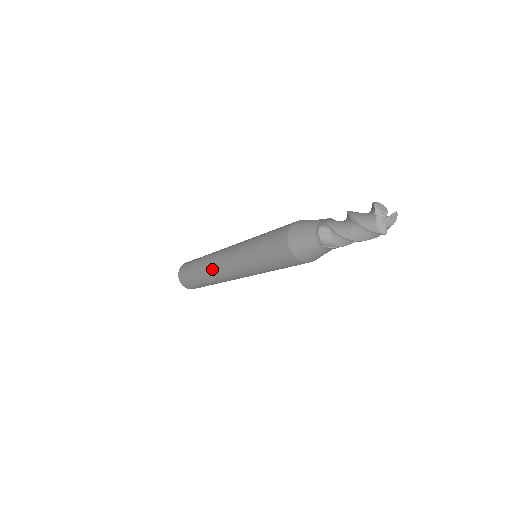
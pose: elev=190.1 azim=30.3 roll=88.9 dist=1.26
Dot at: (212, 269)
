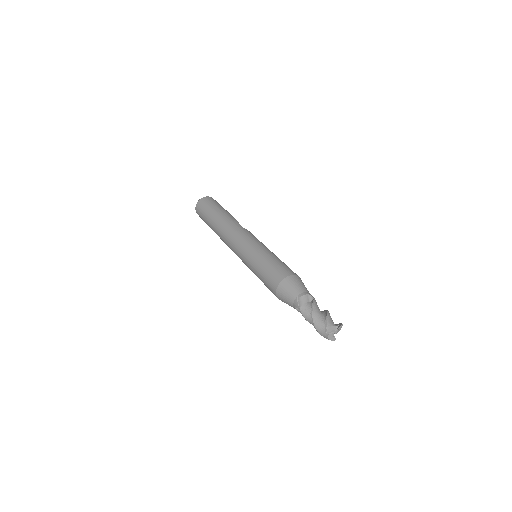
Dot at: (225, 243)
